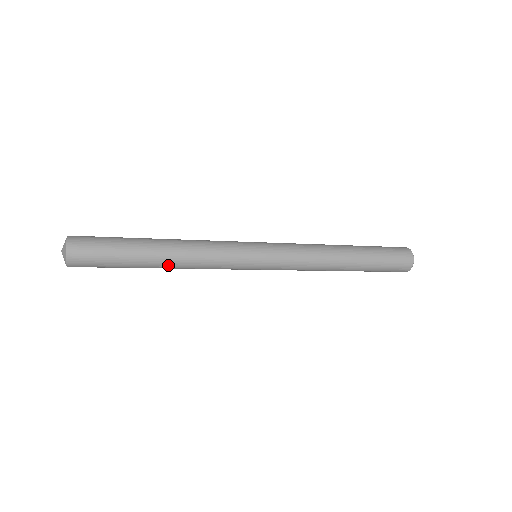
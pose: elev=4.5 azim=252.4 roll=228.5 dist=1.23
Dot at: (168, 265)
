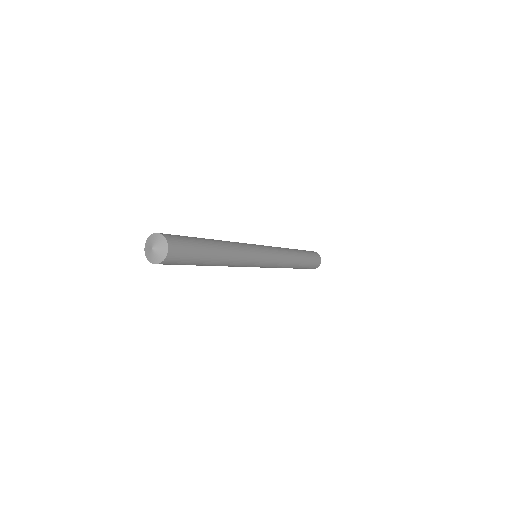
Dot at: occluded
